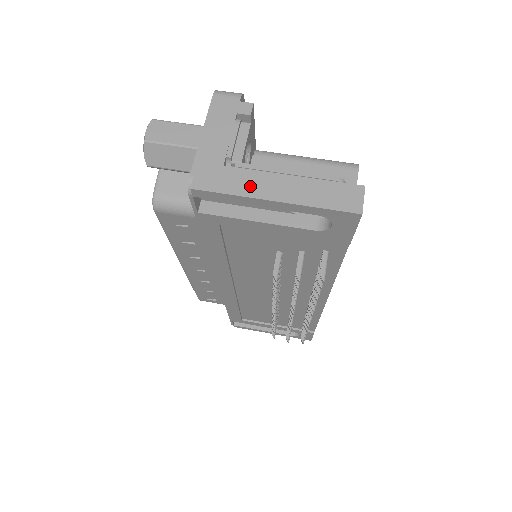
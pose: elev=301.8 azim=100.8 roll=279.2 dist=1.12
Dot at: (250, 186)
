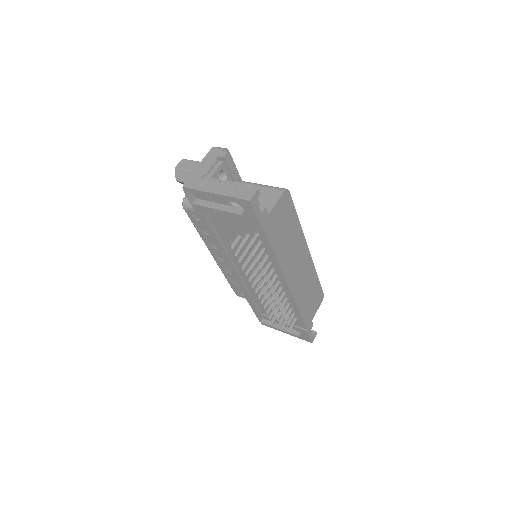
Dot at: (207, 187)
